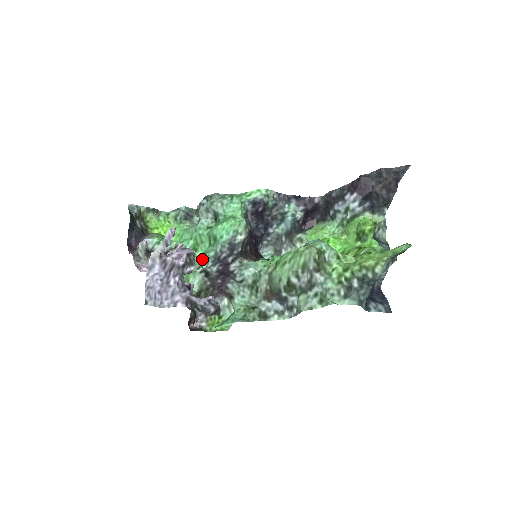
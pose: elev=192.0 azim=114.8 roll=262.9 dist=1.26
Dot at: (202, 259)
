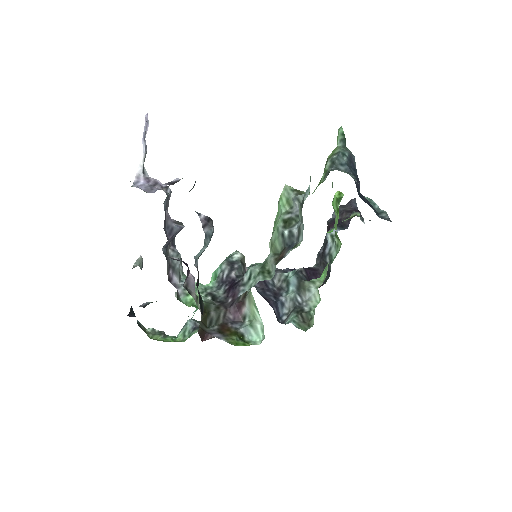
Dot at: (205, 286)
